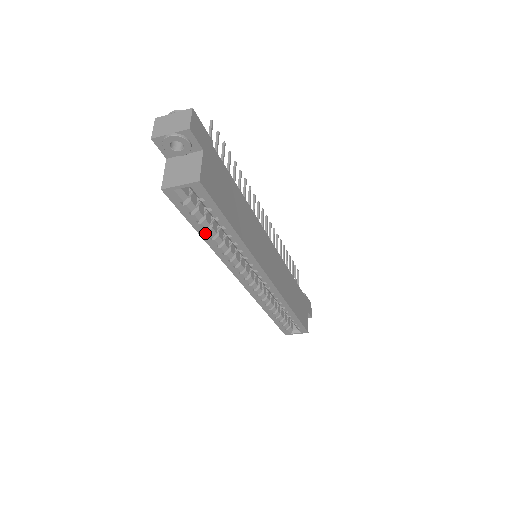
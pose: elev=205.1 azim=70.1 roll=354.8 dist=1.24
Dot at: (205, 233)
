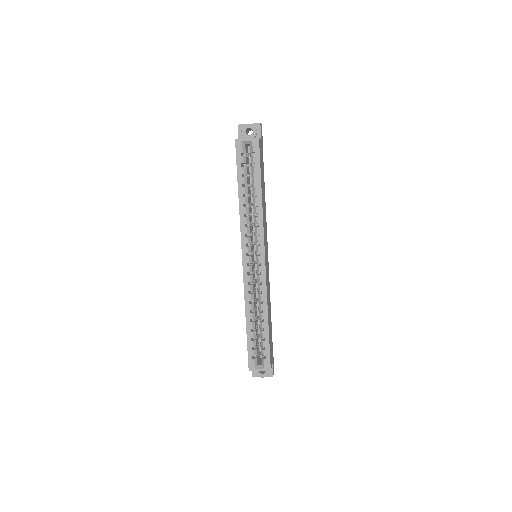
Dot at: (242, 188)
